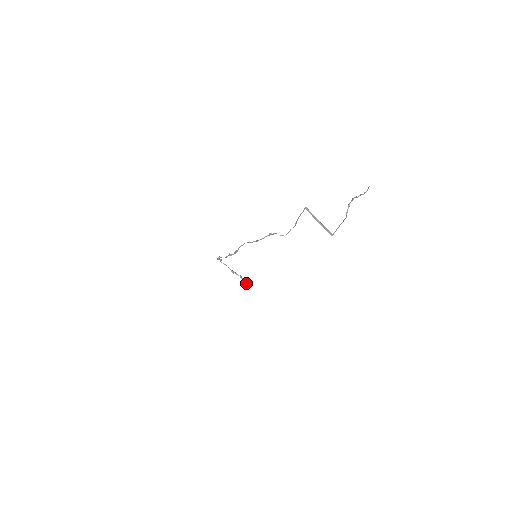
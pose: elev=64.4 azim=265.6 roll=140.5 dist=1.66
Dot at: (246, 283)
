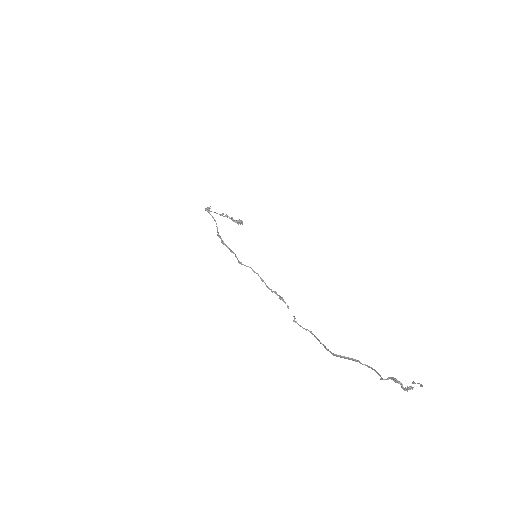
Dot at: (237, 223)
